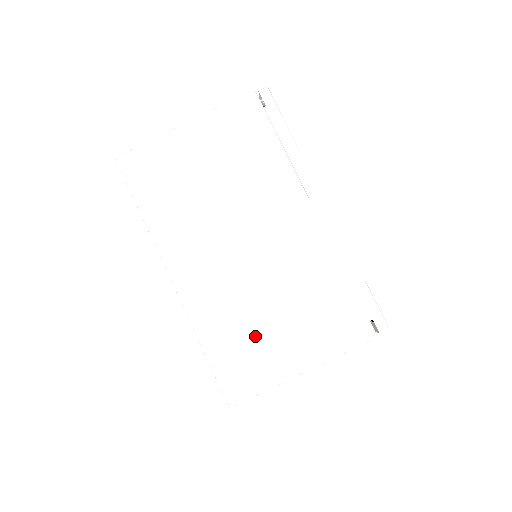
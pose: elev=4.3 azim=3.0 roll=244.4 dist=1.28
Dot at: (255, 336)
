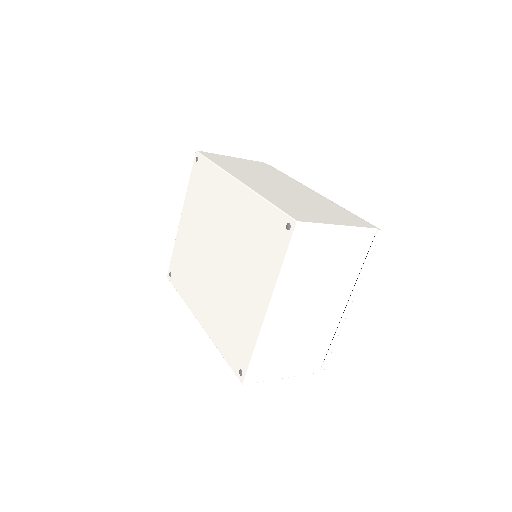
Dot at: (279, 355)
